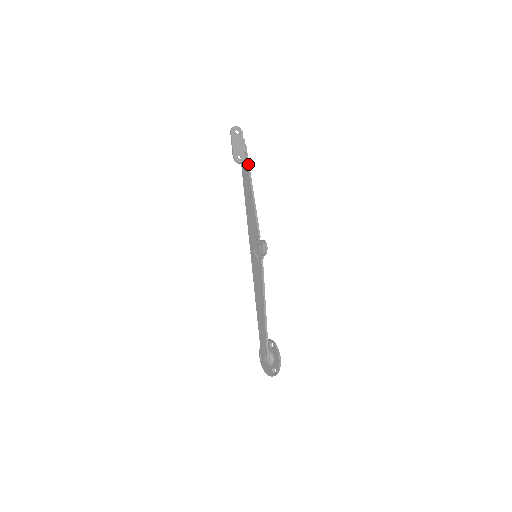
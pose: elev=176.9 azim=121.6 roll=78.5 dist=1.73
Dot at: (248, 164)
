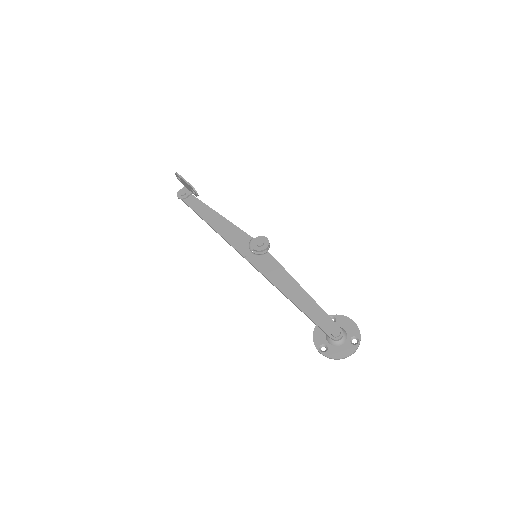
Dot at: (200, 200)
